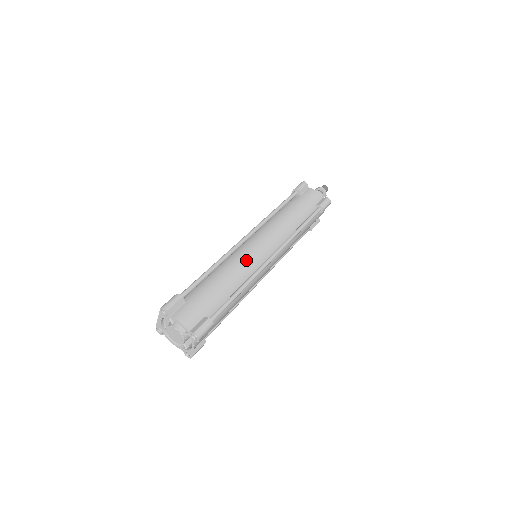
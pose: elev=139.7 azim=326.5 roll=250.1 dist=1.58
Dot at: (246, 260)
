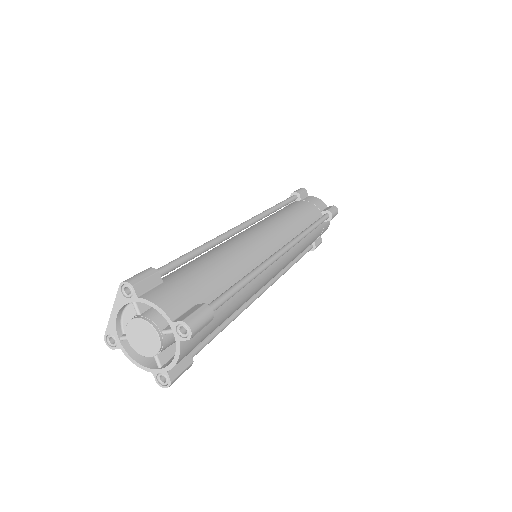
Dot at: (249, 245)
